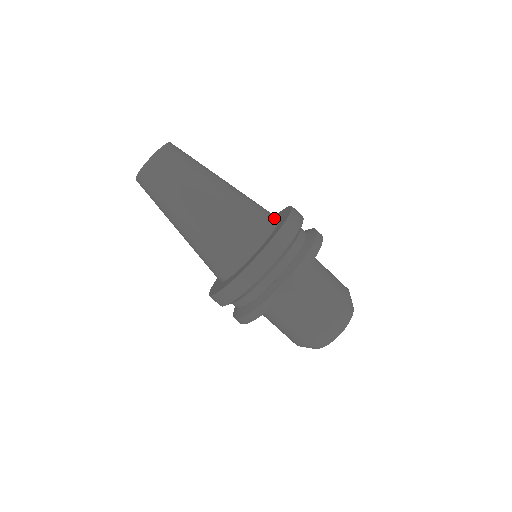
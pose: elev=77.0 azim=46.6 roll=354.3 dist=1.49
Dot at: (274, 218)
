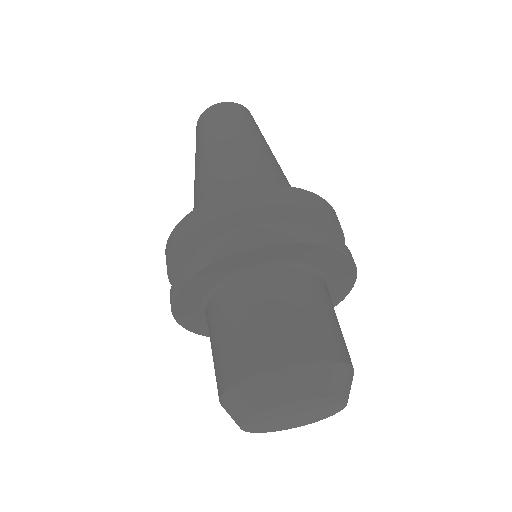
Dot at: occluded
